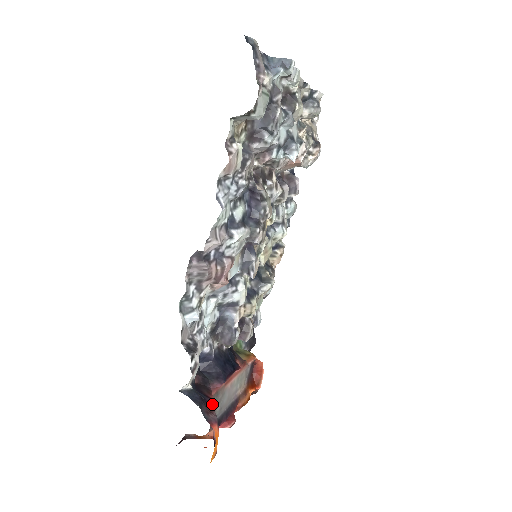
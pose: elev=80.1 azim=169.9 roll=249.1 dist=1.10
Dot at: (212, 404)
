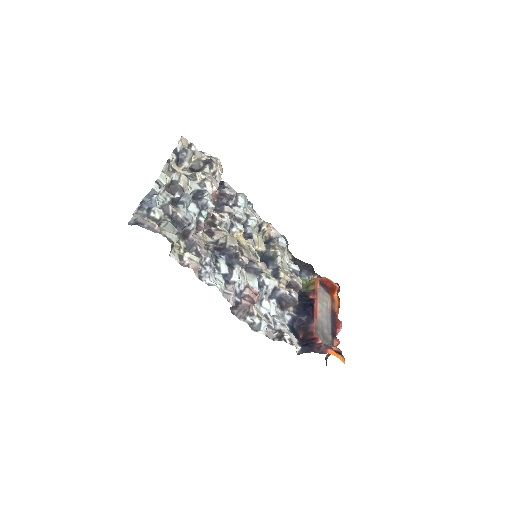
Dot at: (317, 341)
